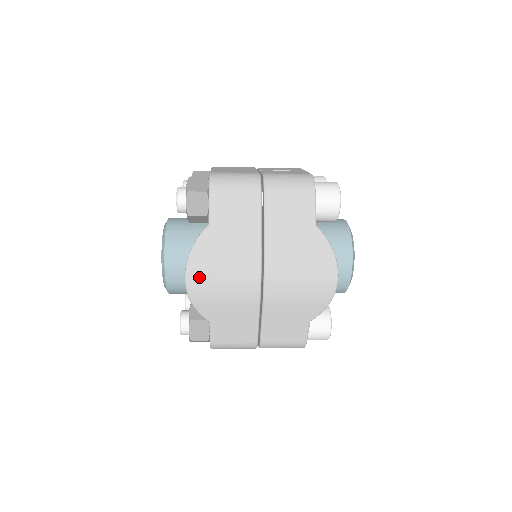
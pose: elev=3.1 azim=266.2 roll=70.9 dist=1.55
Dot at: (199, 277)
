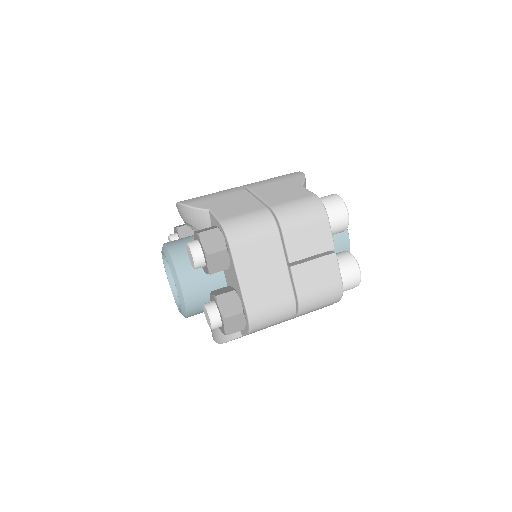
Dot at: occluded
